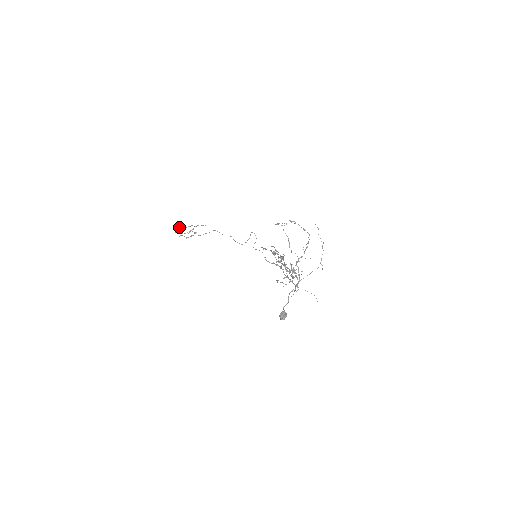
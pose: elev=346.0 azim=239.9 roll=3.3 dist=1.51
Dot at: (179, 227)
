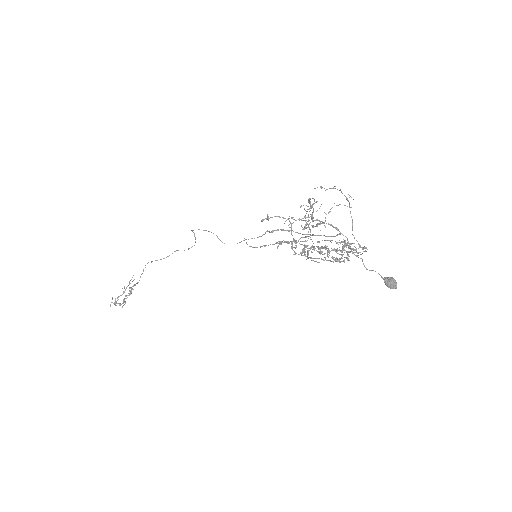
Dot at: (115, 302)
